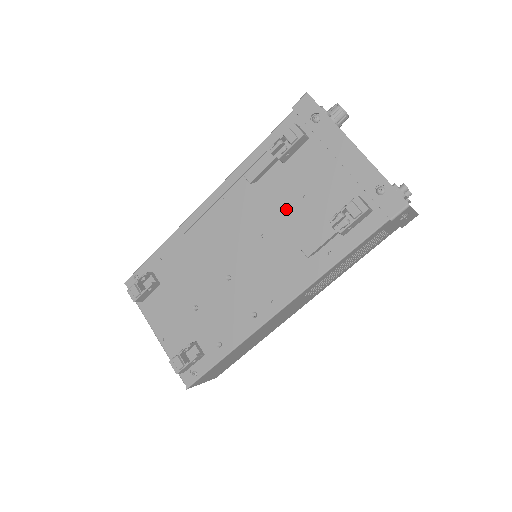
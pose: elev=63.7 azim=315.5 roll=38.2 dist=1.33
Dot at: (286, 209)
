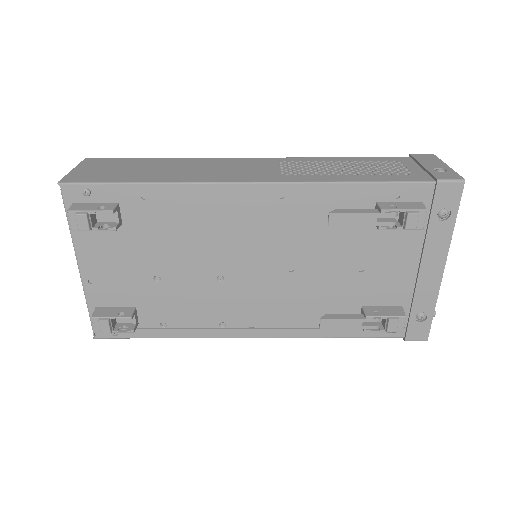
Dot at: (335, 266)
